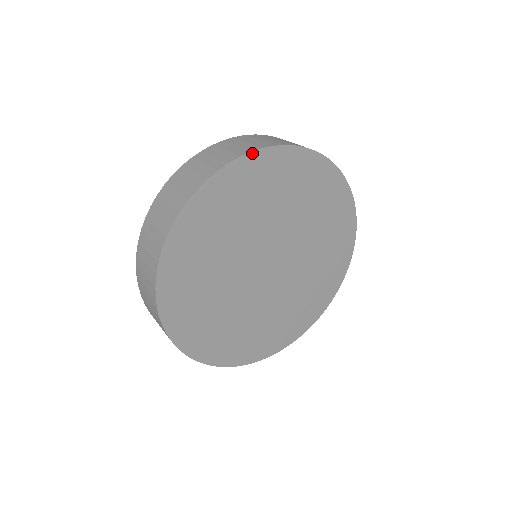
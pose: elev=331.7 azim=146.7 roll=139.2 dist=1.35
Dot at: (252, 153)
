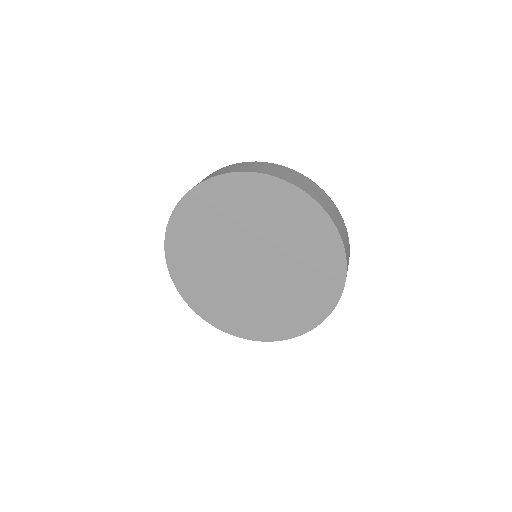
Dot at: (219, 176)
